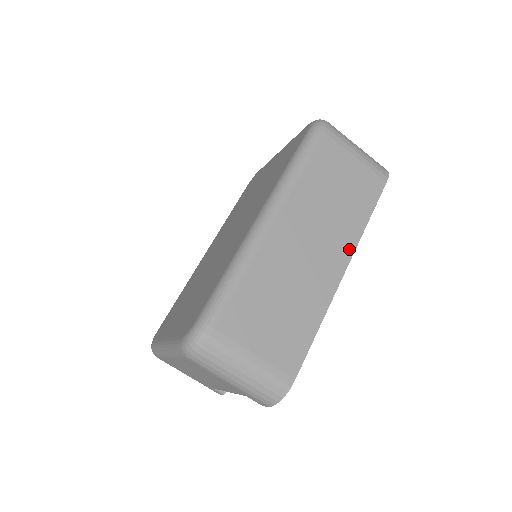
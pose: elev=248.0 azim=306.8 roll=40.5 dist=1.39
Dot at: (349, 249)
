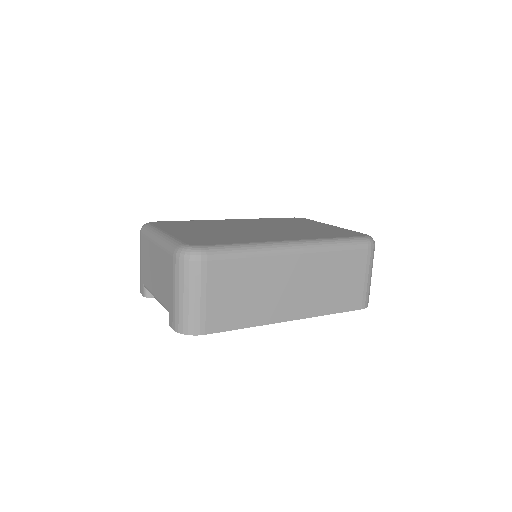
Dot at: (306, 314)
